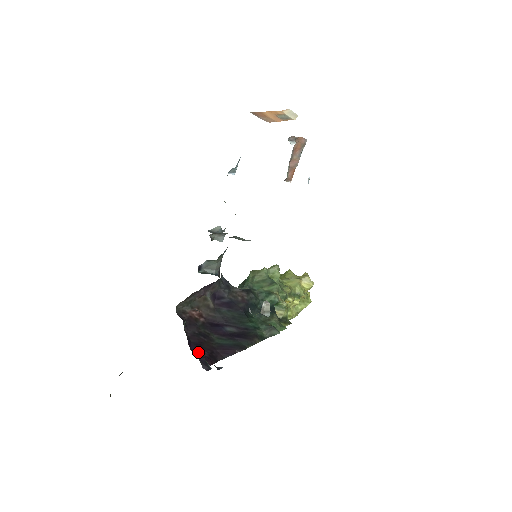
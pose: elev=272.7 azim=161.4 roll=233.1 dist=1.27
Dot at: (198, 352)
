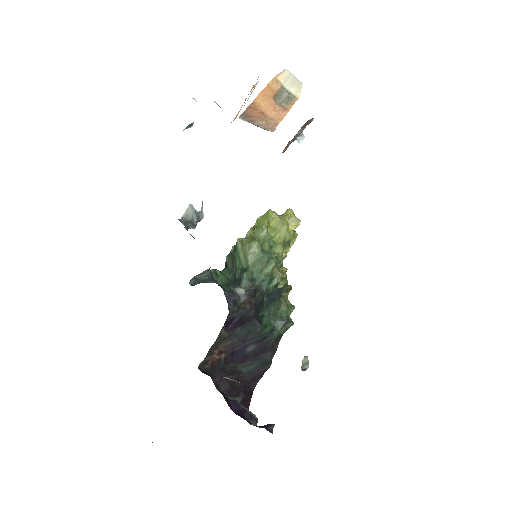
Dot at: (240, 408)
